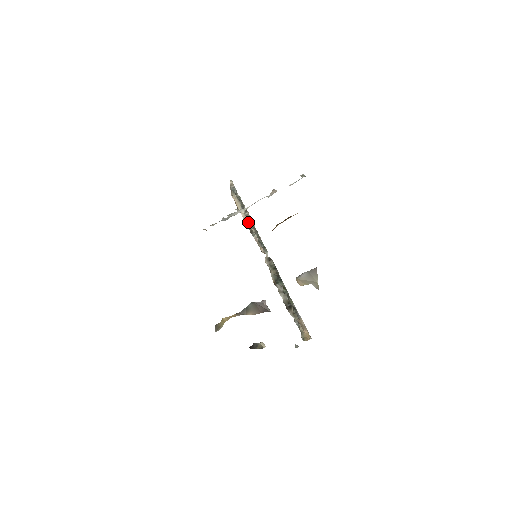
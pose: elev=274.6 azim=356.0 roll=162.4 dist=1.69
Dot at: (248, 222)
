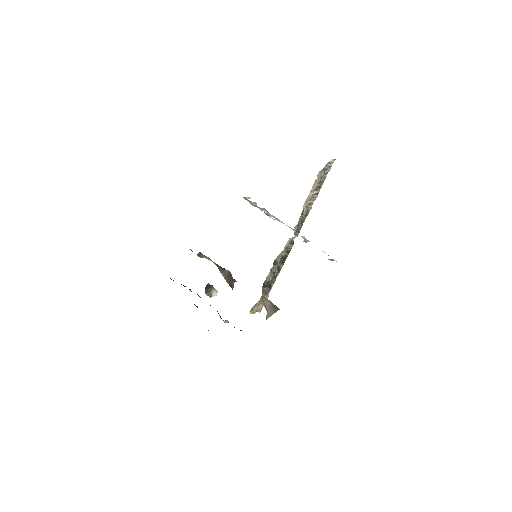
Dot at: (307, 204)
